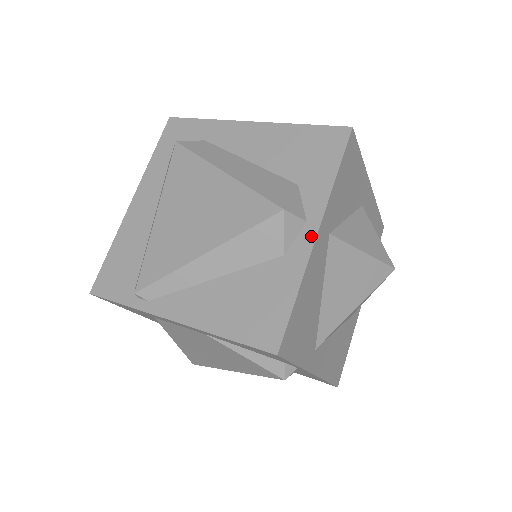
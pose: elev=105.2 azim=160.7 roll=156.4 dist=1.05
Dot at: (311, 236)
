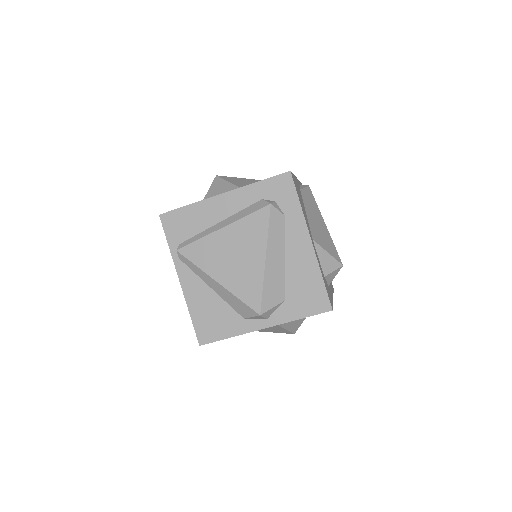
Dot at: (261, 326)
